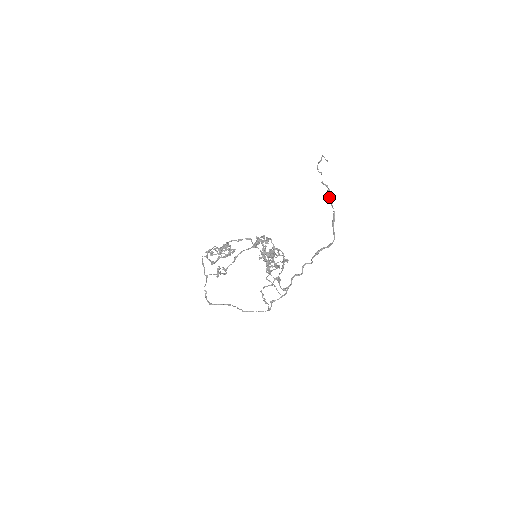
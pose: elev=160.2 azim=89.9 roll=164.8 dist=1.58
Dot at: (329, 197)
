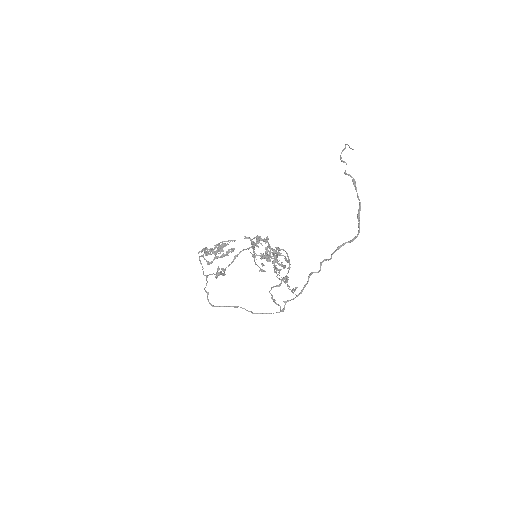
Dot at: occluded
